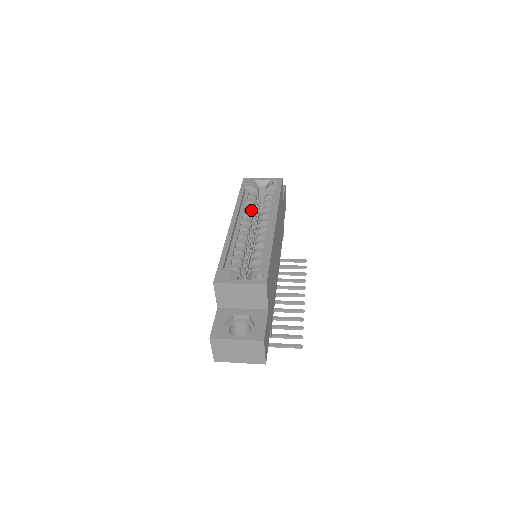
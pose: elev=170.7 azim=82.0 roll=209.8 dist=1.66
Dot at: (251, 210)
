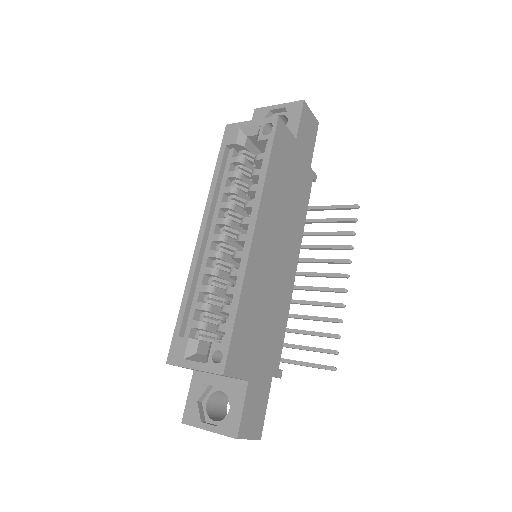
Dot at: (233, 194)
